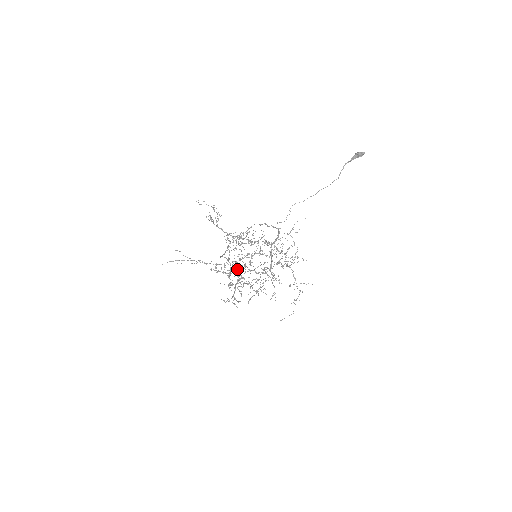
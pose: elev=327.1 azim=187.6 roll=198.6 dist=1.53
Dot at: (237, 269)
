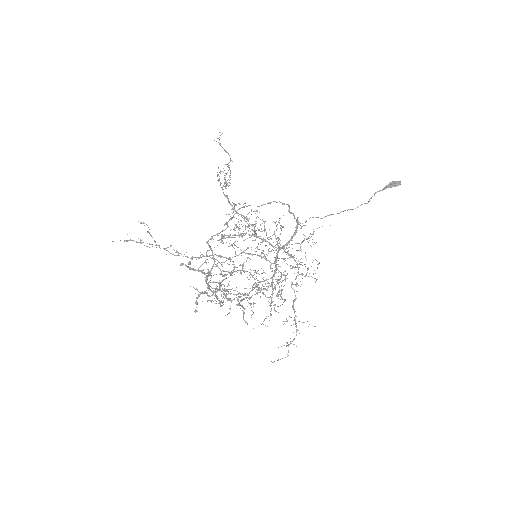
Dot at: occluded
